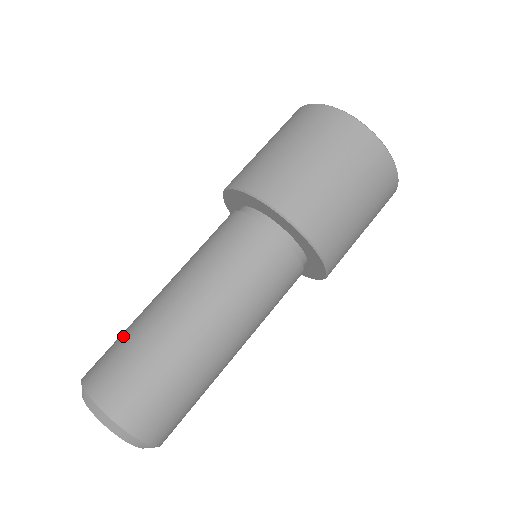
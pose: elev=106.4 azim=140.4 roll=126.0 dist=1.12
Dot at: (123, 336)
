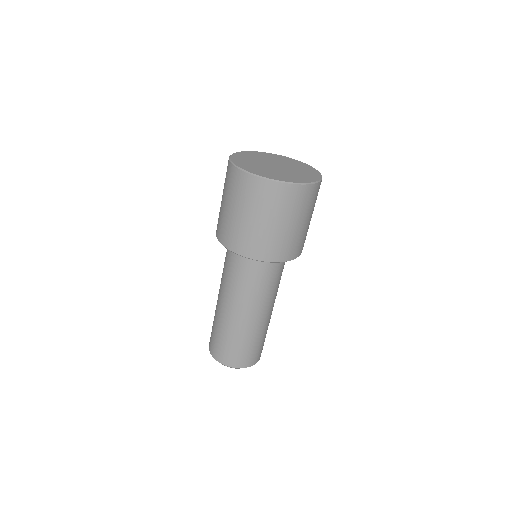
Dot at: (233, 343)
